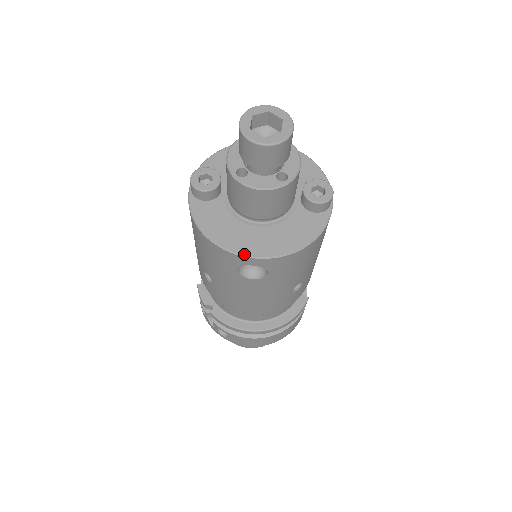
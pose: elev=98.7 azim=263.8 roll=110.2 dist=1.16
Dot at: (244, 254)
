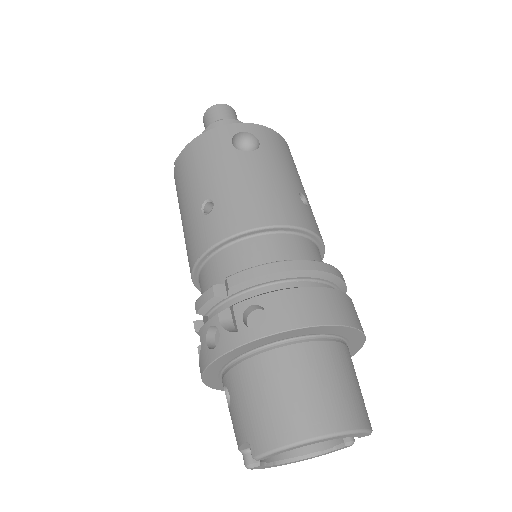
Dot at: (232, 124)
